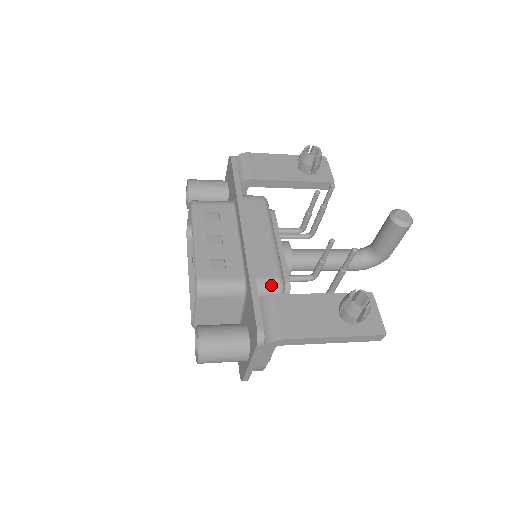
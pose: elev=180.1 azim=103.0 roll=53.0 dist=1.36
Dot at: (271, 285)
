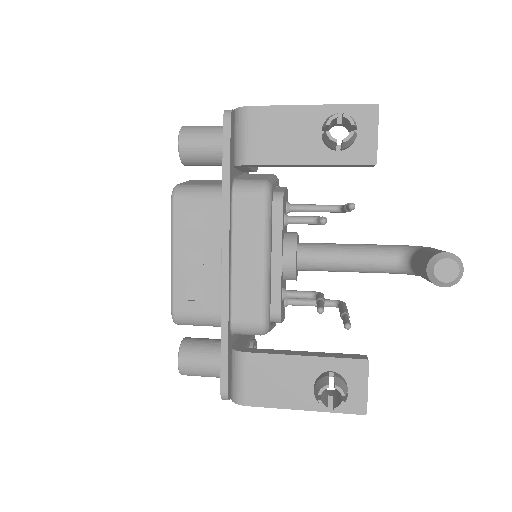
Dot at: (250, 330)
